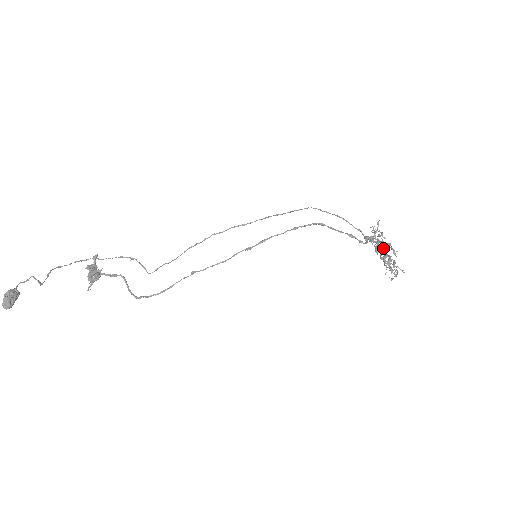
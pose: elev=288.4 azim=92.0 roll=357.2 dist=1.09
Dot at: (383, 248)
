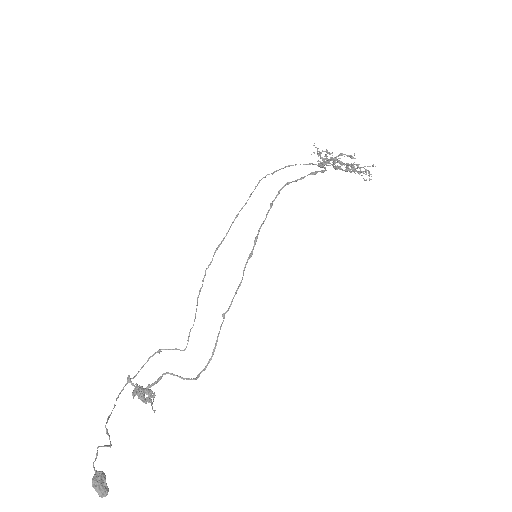
Dot at: occluded
